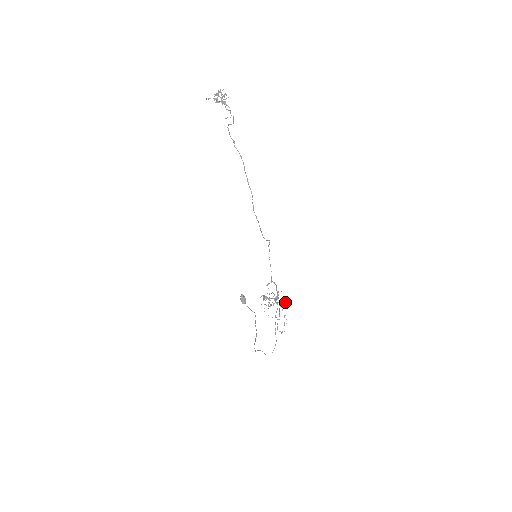
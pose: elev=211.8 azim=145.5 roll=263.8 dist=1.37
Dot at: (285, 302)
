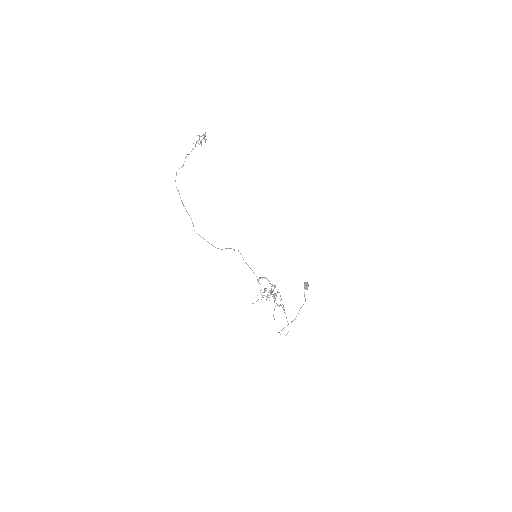
Dot at: (273, 294)
